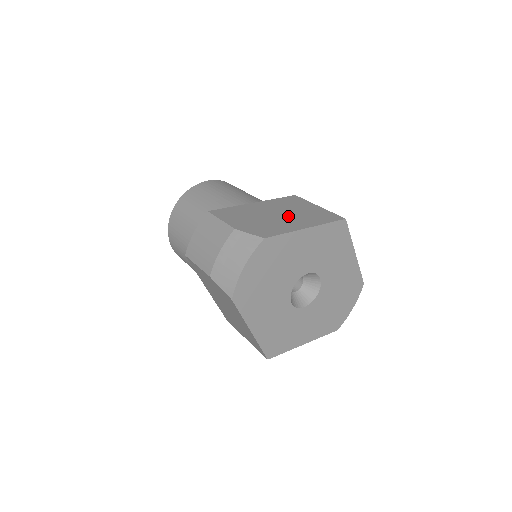
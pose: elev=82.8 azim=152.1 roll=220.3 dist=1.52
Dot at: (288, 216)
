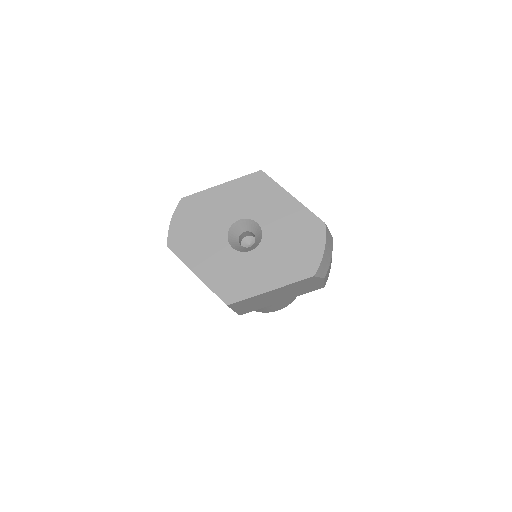
Dot at: occluded
